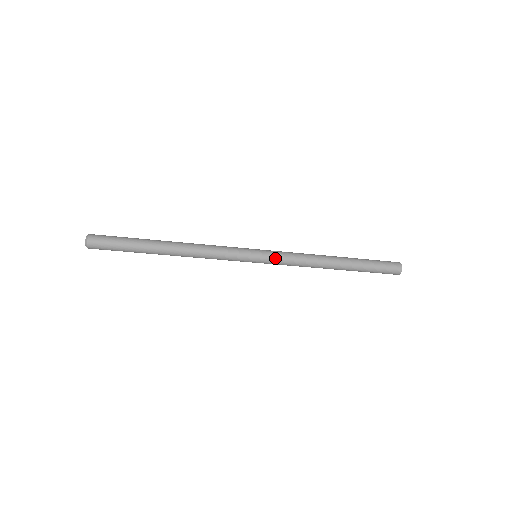
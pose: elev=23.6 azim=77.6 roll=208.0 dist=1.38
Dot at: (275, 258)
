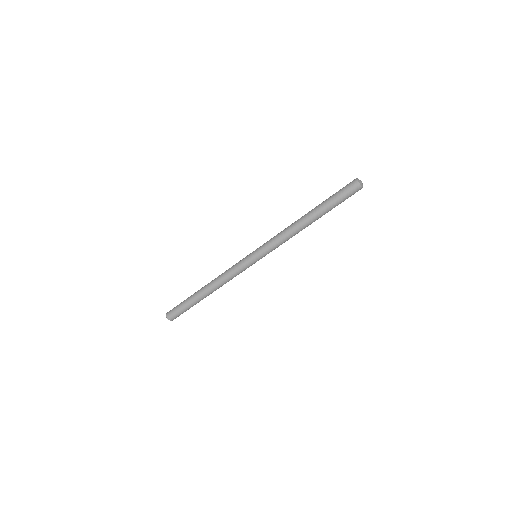
Dot at: (264, 247)
